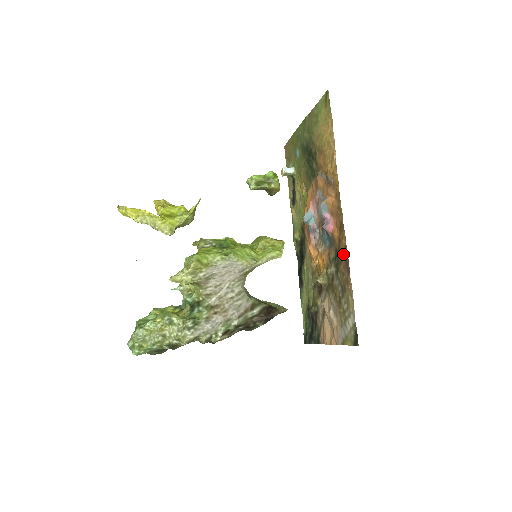
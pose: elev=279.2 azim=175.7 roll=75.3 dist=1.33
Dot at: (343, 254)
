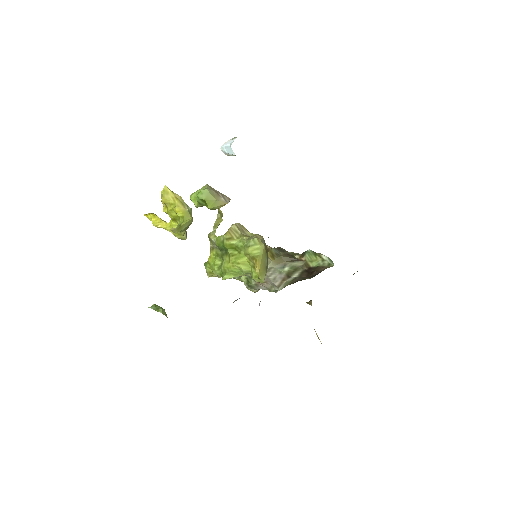
Dot at: occluded
